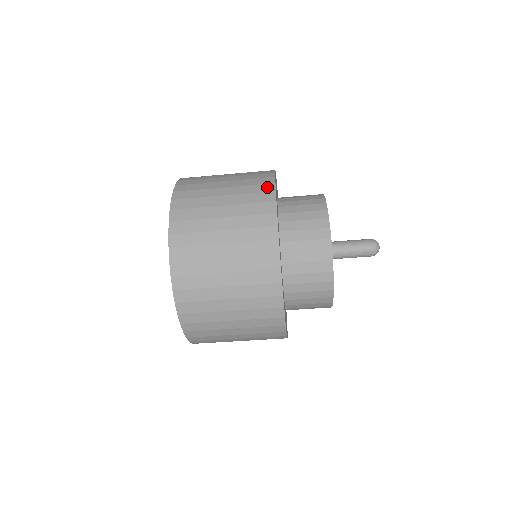
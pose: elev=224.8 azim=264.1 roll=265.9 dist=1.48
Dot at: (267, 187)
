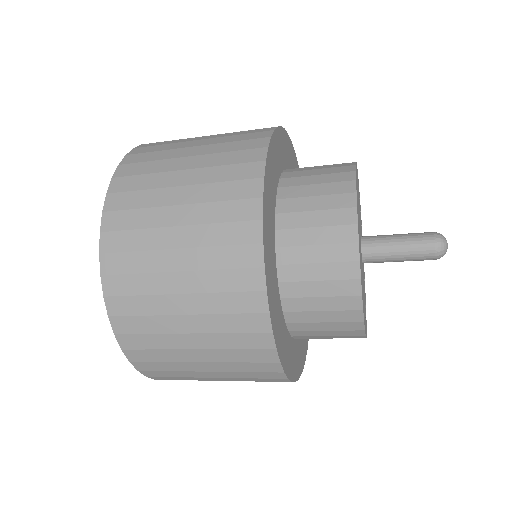
Dot at: (248, 231)
